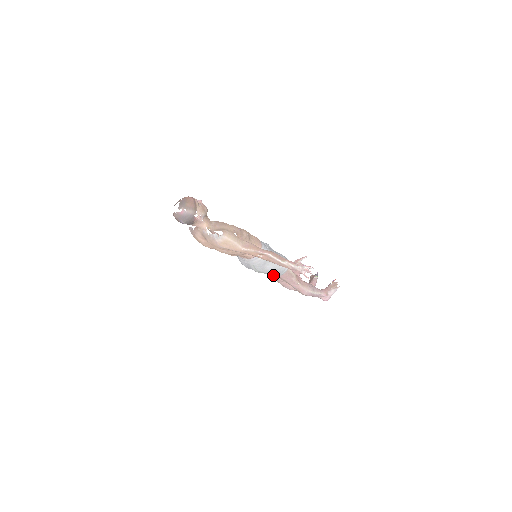
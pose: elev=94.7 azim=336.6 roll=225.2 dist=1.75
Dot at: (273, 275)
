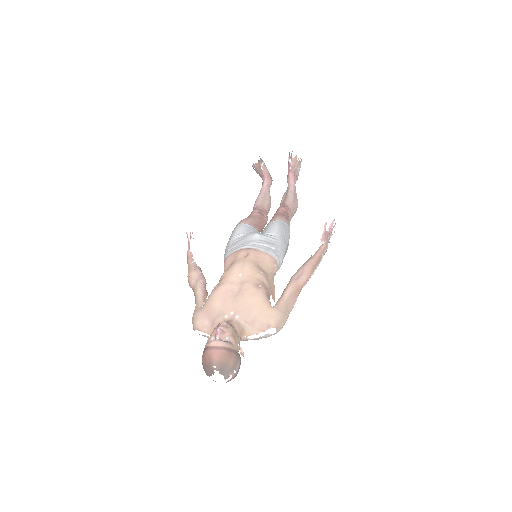
Dot at: occluded
